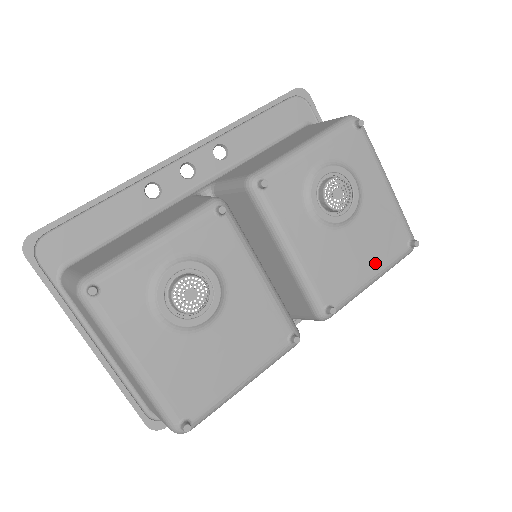
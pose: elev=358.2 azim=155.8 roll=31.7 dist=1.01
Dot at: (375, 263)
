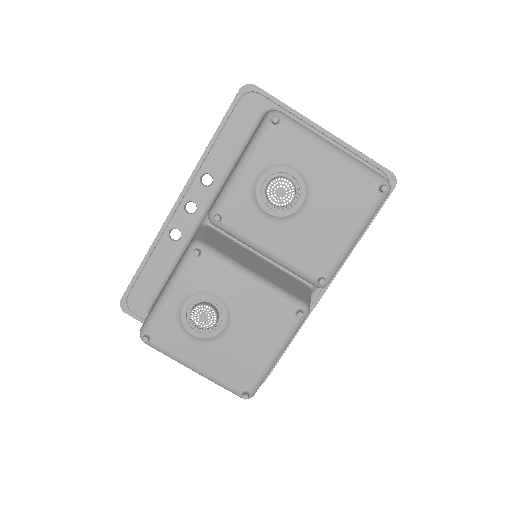
Dot at: (349, 224)
